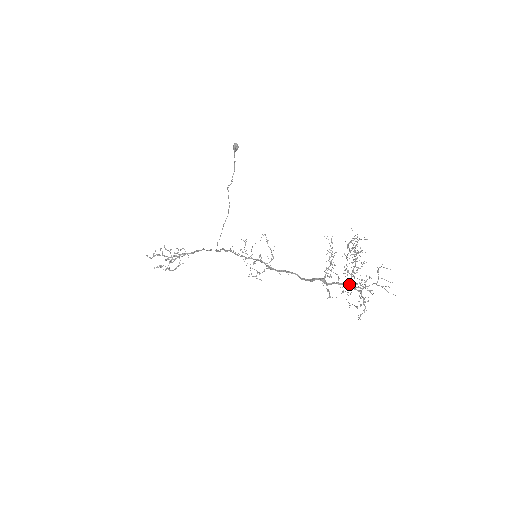
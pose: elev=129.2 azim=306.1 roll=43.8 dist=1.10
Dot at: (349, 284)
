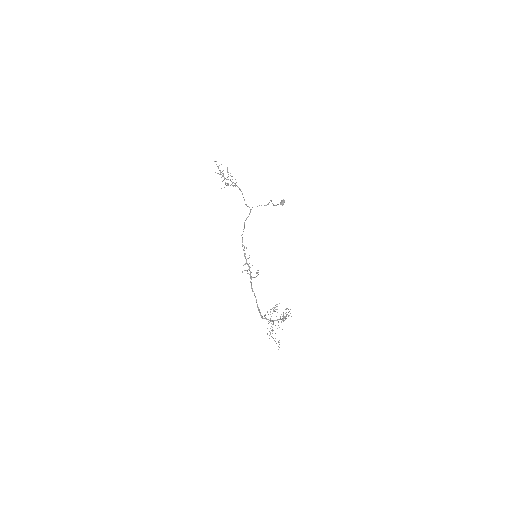
Dot at: occluded
